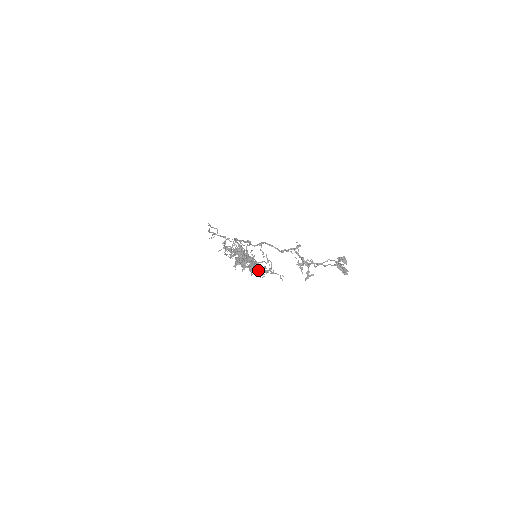
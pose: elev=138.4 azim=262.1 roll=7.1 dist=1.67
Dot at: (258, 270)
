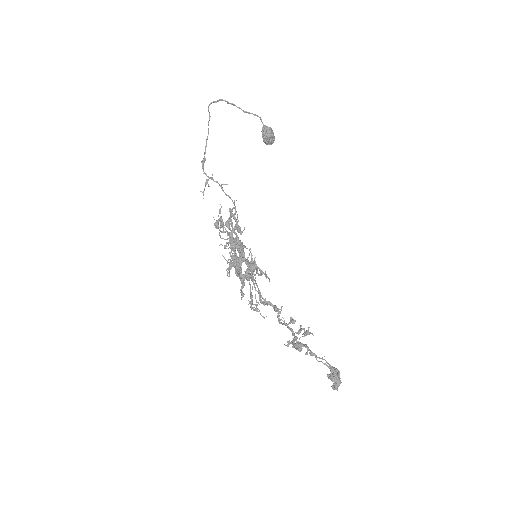
Dot at: (250, 304)
